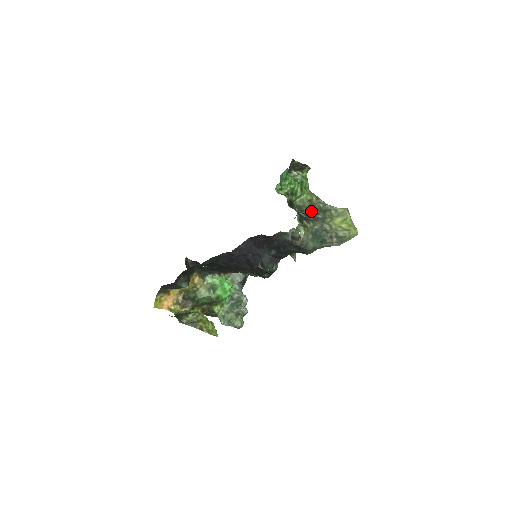
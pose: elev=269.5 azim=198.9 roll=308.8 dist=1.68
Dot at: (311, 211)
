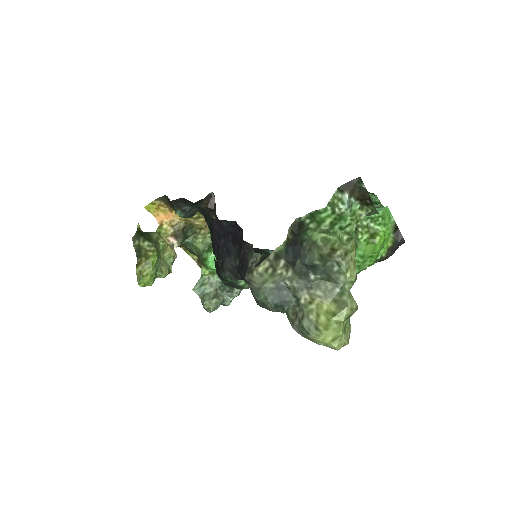
Dot at: (317, 262)
